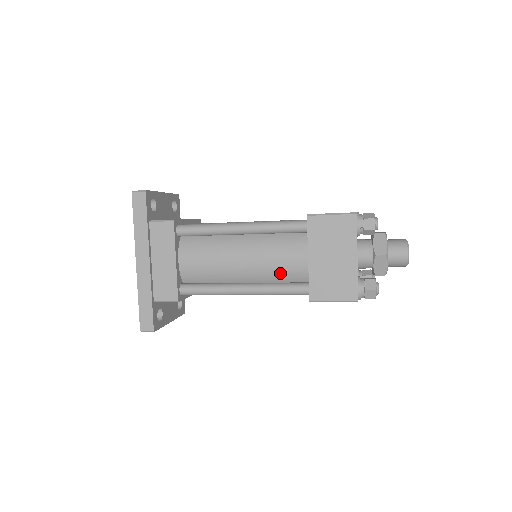
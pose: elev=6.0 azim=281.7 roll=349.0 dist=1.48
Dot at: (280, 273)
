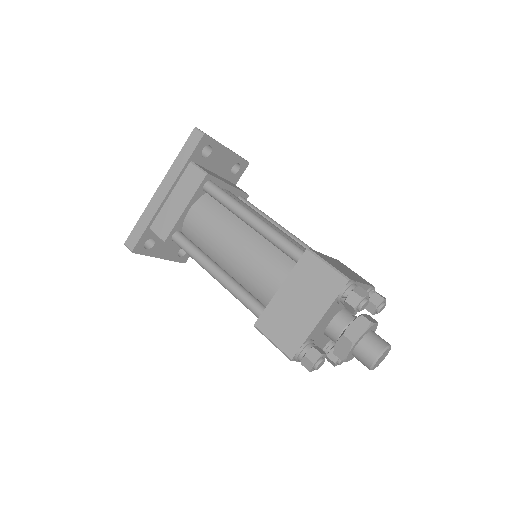
Dot at: (253, 283)
